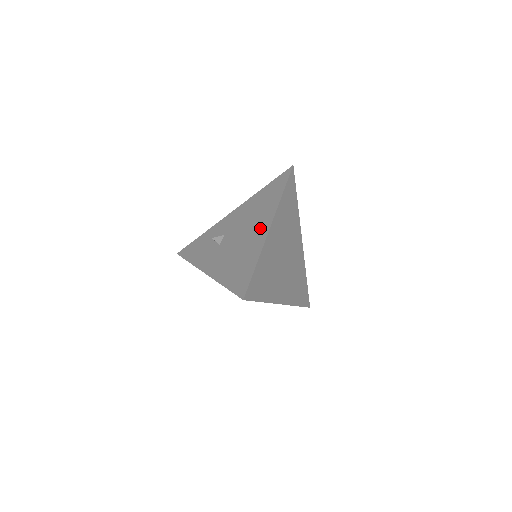
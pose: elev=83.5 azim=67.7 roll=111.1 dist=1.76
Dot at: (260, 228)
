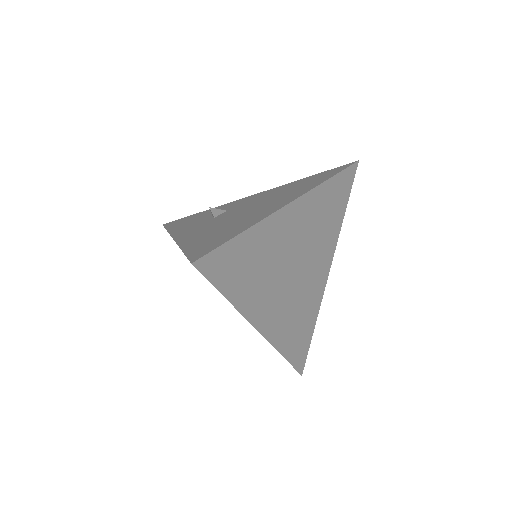
Dot at: (275, 204)
